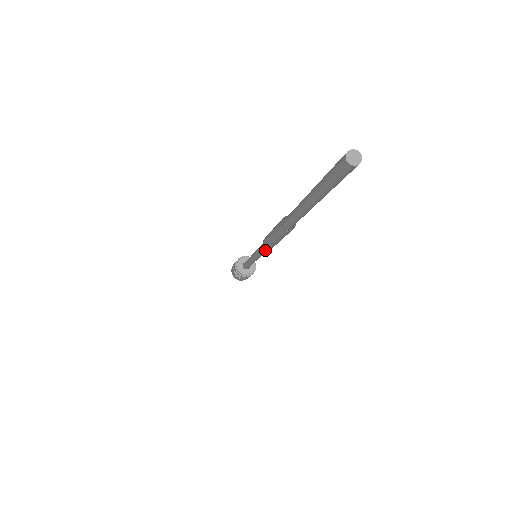
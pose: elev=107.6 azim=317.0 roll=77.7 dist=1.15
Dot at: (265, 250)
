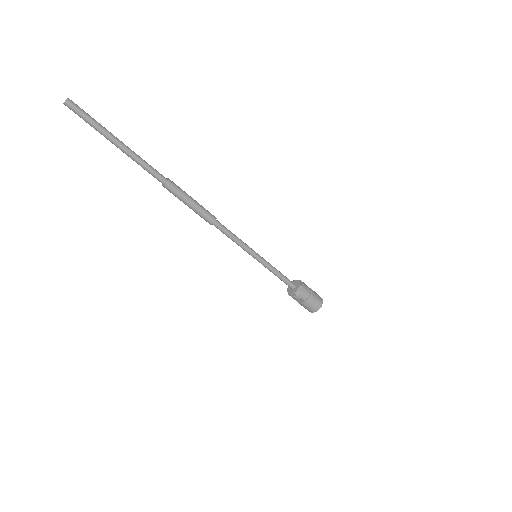
Dot at: (225, 232)
